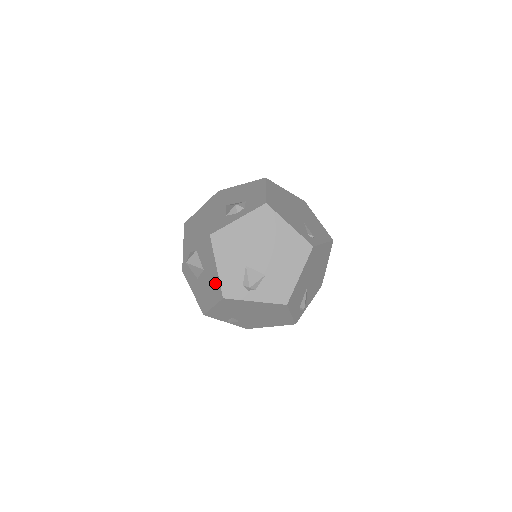
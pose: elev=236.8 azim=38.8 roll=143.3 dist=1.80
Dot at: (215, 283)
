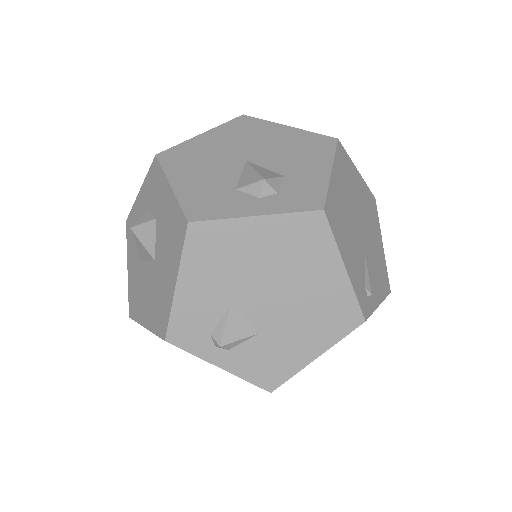
Dot at: (163, 304)
